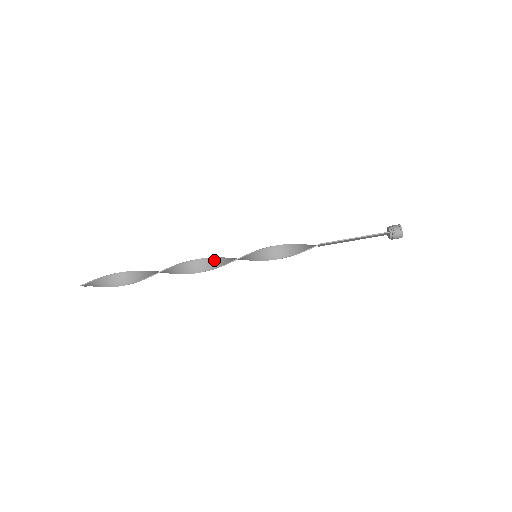
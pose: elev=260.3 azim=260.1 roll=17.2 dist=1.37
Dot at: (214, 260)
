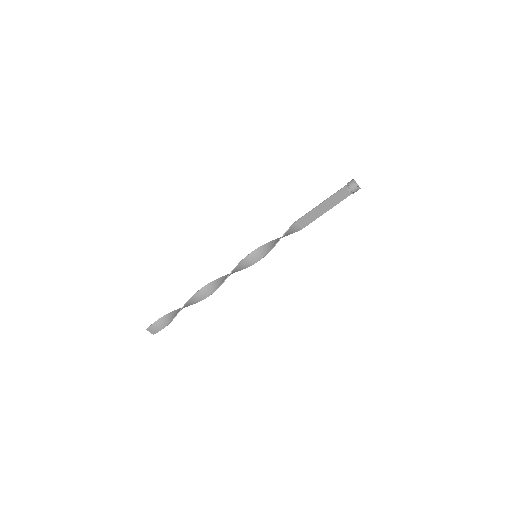
Dot at: occluded
